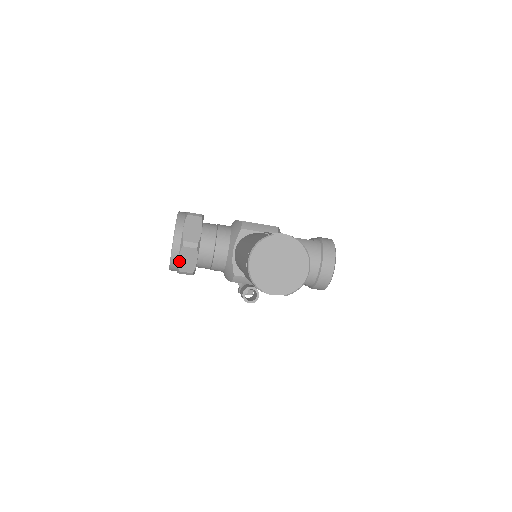
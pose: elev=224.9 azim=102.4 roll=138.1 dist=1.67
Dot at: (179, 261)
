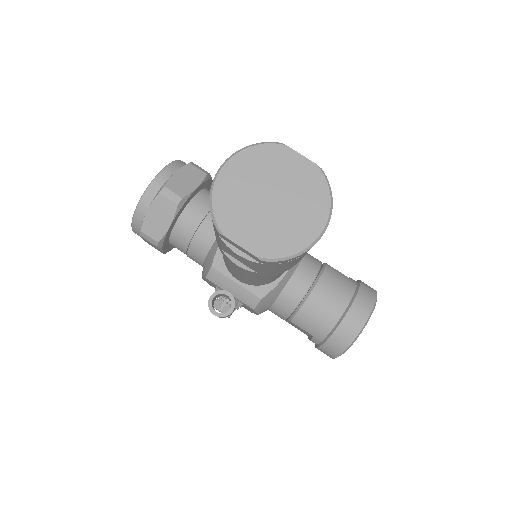
Dot at: (147, 215)
